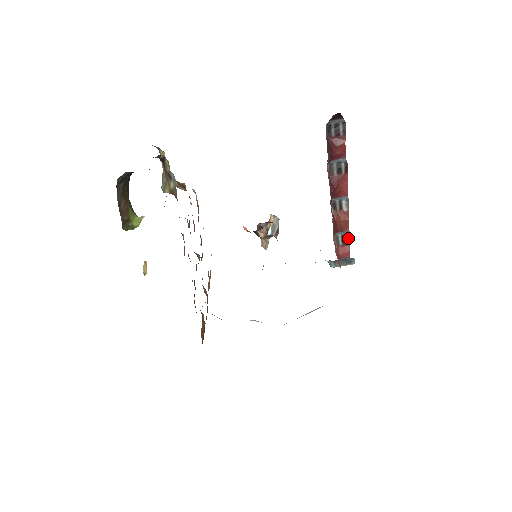
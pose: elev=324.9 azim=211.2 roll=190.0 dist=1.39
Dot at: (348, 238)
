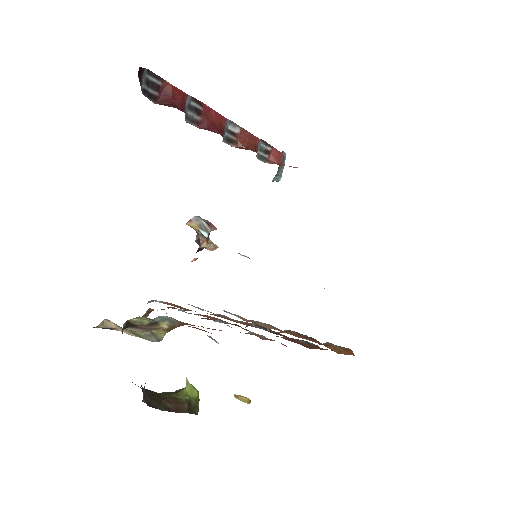
Dot at: (264, 145)
